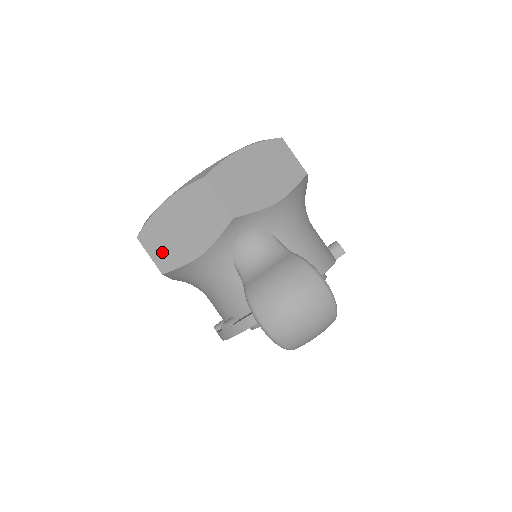
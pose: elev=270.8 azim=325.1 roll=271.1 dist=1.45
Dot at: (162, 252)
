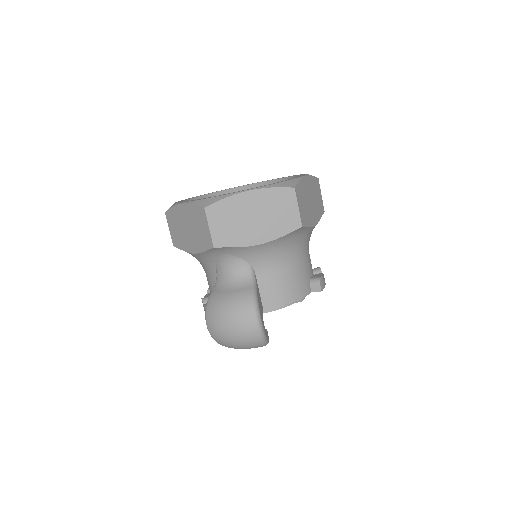
Dot at: (175, 233)
